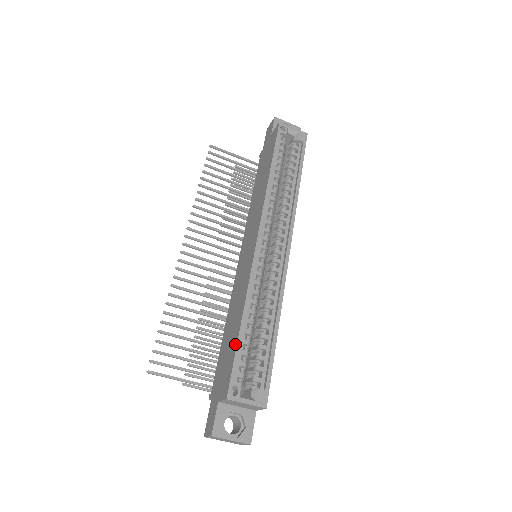
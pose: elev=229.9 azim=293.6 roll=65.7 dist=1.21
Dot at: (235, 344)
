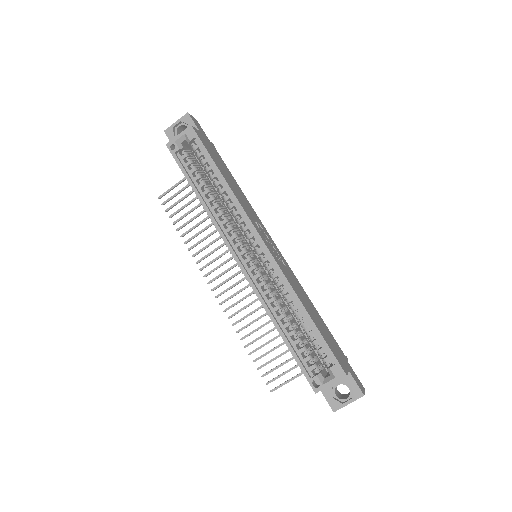
Dot at: (290, 351)
